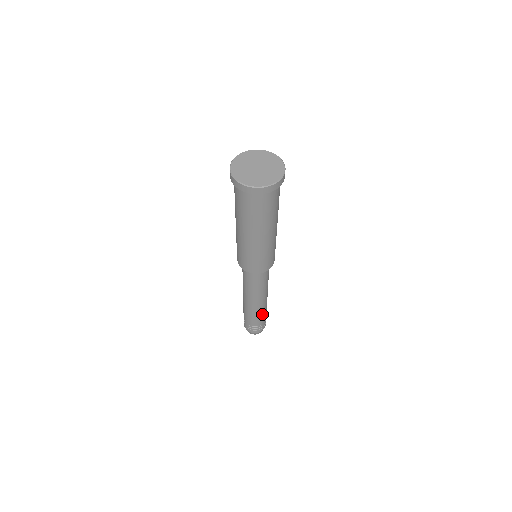
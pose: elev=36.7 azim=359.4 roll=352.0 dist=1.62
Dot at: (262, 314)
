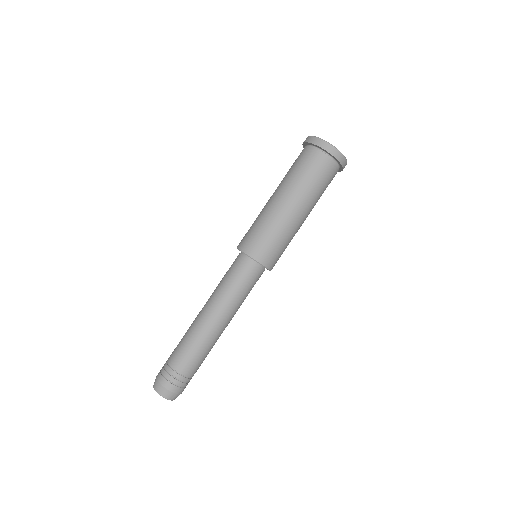
Dot at: (193, 349)
